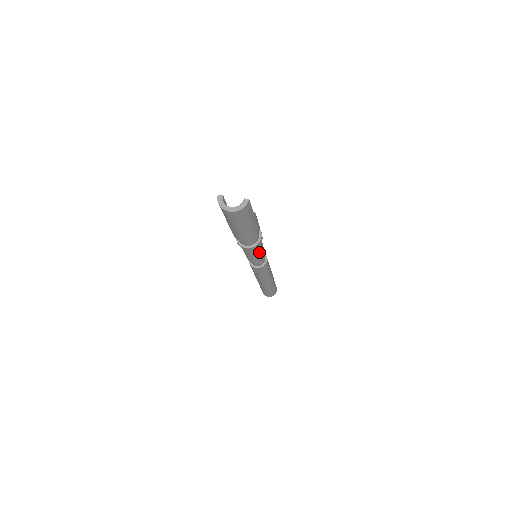
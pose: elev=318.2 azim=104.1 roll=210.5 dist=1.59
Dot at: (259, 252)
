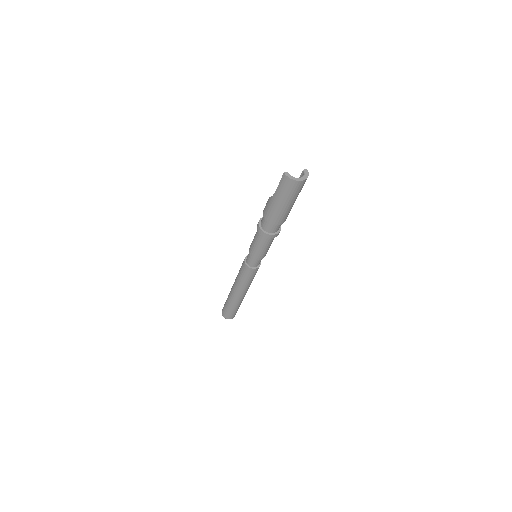
Dot at: (271, 243)
